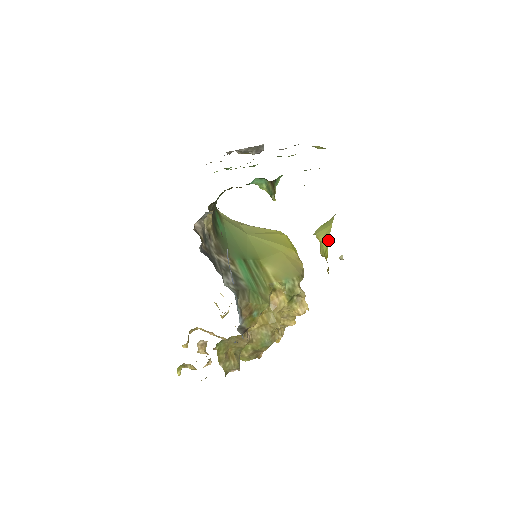
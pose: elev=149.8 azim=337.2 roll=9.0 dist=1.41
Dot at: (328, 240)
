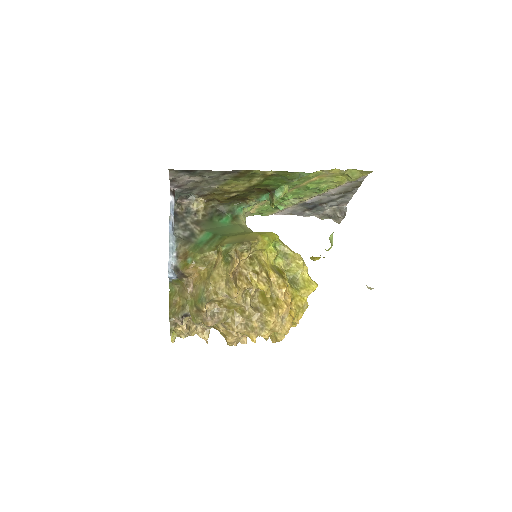
Dot at: occluded
